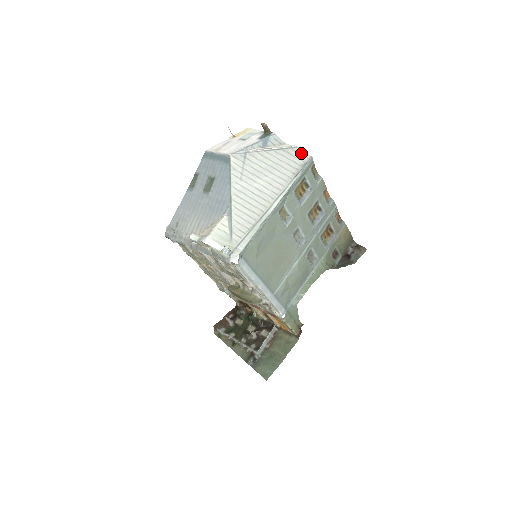
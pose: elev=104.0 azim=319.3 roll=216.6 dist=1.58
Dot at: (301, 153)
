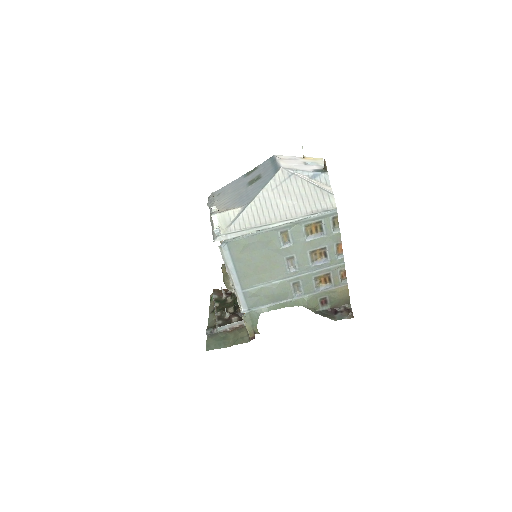
Dot at: (332, 201)
